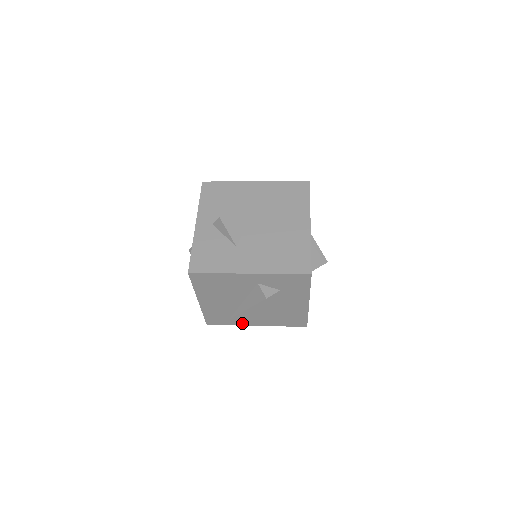
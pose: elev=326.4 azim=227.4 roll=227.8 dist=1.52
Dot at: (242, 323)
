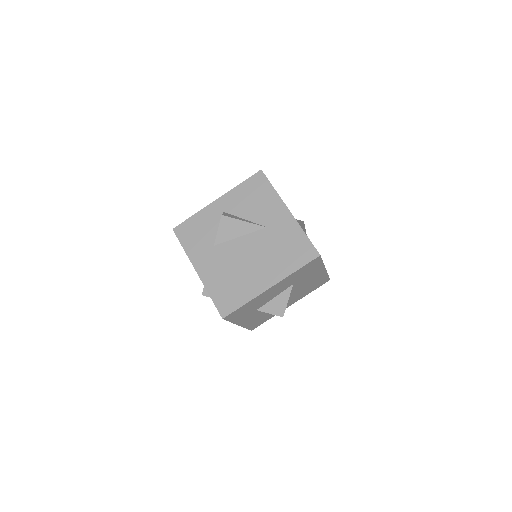
Dot at: occluded
